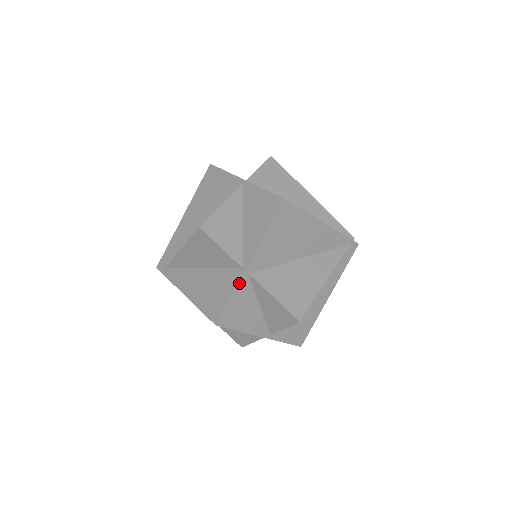
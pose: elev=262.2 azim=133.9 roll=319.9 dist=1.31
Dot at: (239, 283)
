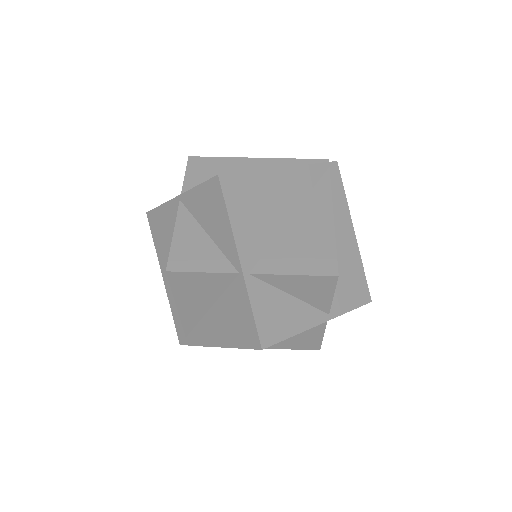
Dot at: (247, 290)
